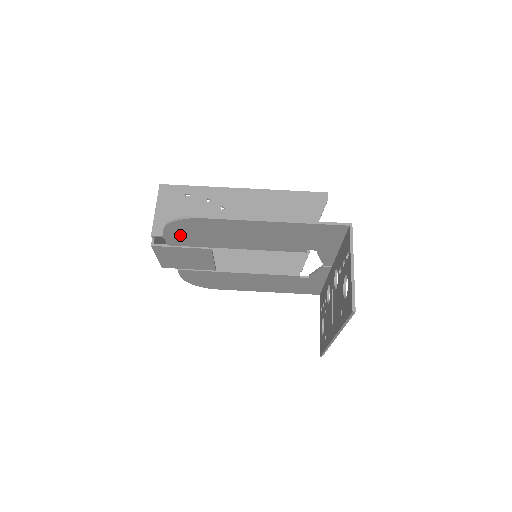
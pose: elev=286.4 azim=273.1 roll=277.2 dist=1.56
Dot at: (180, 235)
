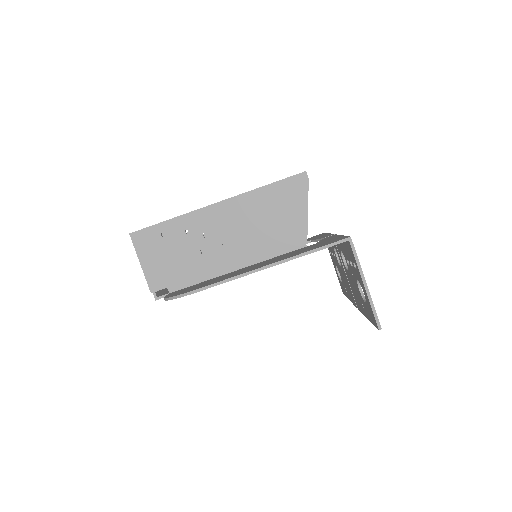
Dot at: occluded
